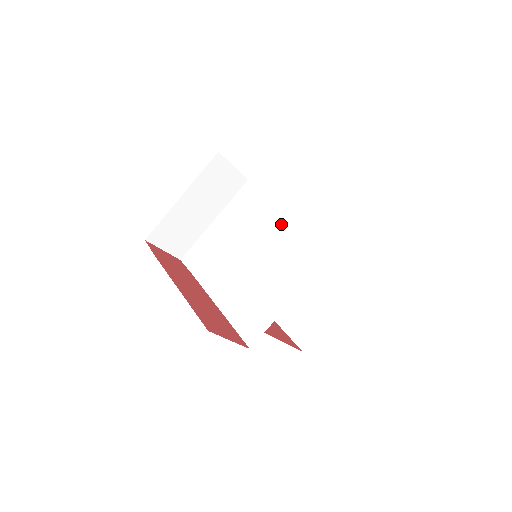
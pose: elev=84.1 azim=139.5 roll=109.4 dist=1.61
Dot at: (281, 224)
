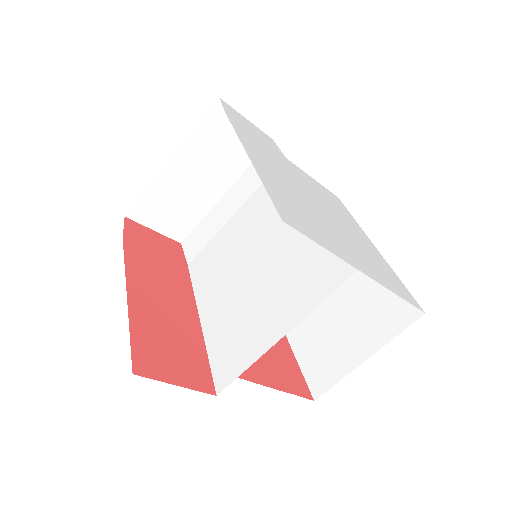
Dot at: occluded
